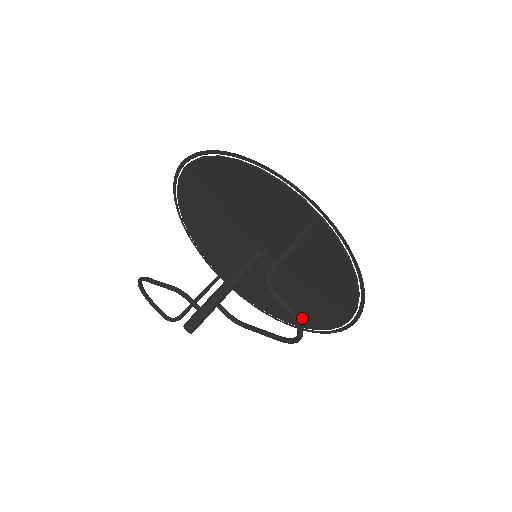
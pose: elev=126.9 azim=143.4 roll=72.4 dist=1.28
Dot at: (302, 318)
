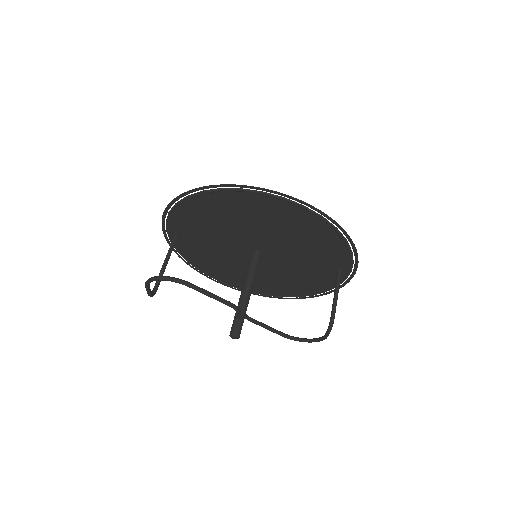
Dot at: (233, 281)
